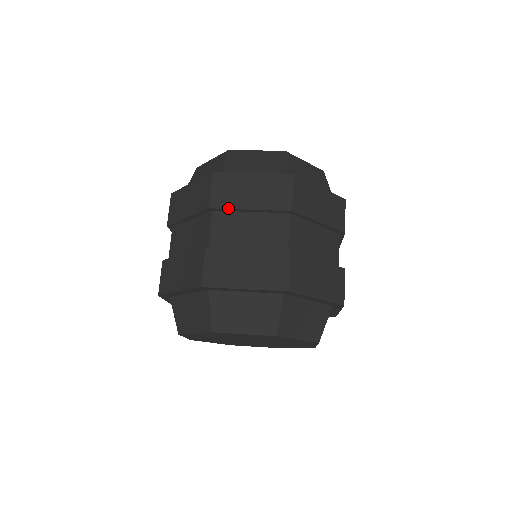
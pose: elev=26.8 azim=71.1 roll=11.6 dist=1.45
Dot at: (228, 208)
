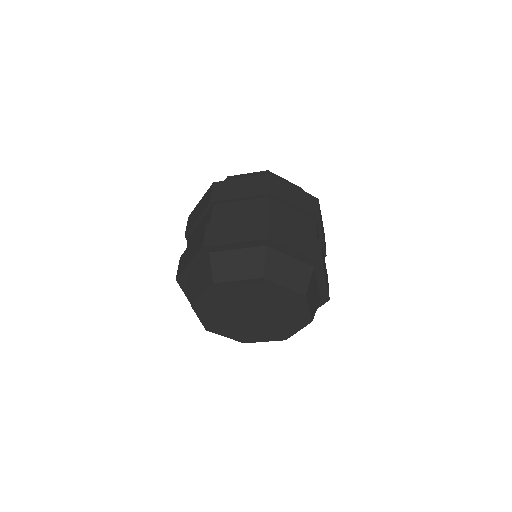
Dot at: (223, 200)
